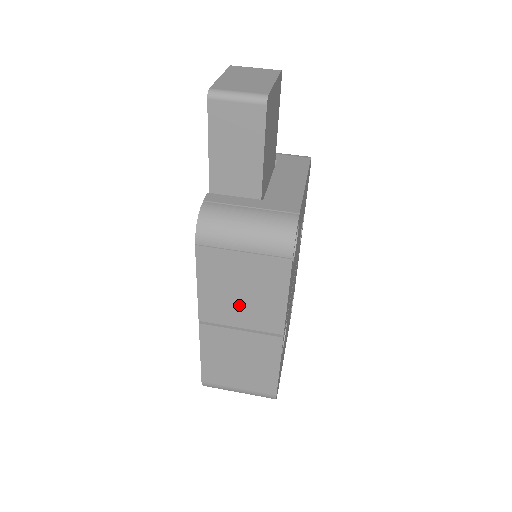
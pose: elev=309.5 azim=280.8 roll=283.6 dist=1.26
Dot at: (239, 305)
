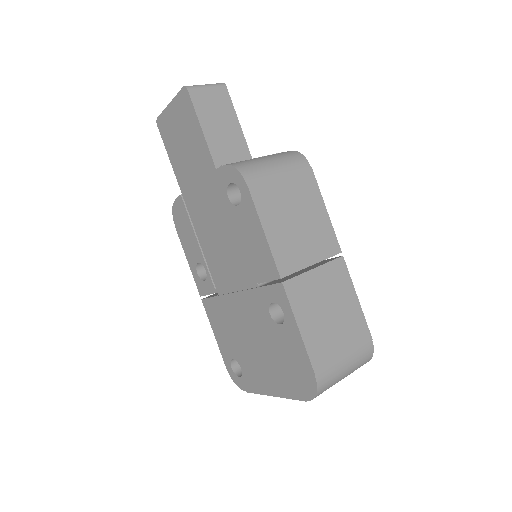
Dot at: (301, 237)
